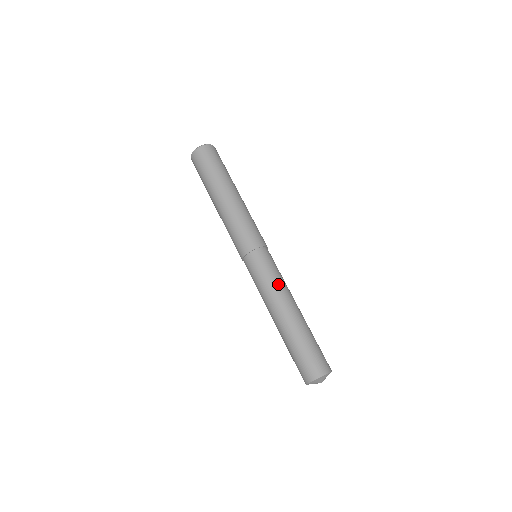
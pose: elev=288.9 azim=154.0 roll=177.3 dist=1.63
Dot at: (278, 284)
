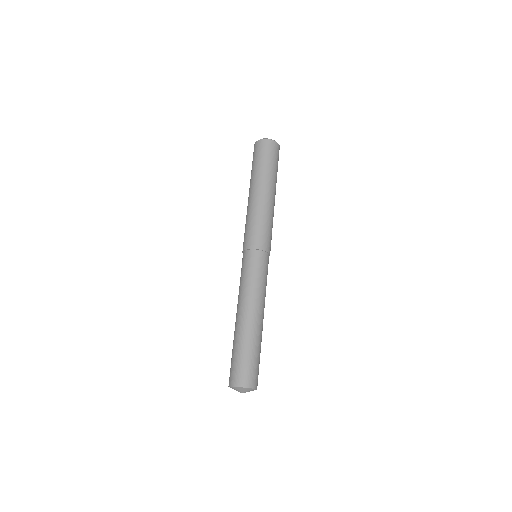
Dot at: (252, 289)
